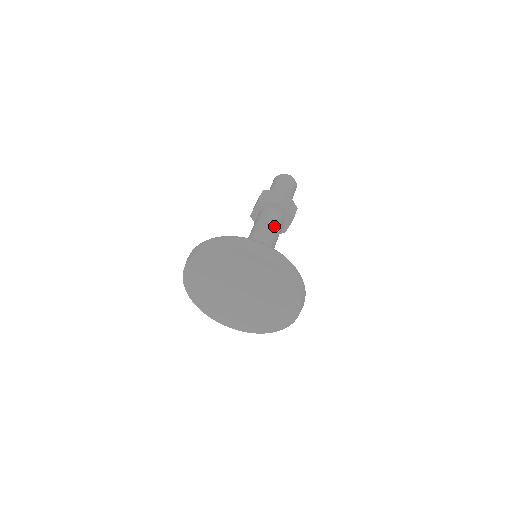
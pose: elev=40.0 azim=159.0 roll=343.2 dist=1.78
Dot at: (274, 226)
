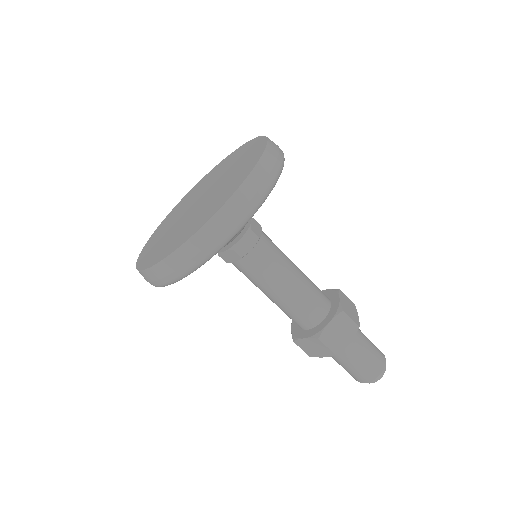
Dot at: (308, 278)
